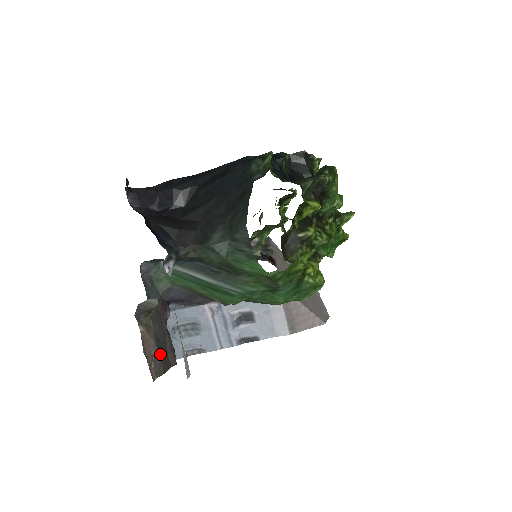
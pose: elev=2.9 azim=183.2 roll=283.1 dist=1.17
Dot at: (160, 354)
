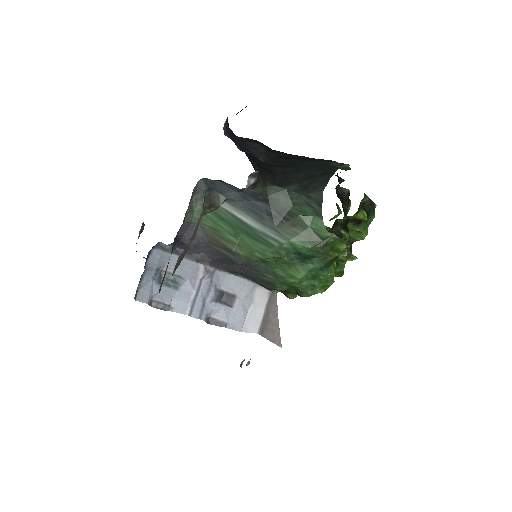
Dot at: occluded
